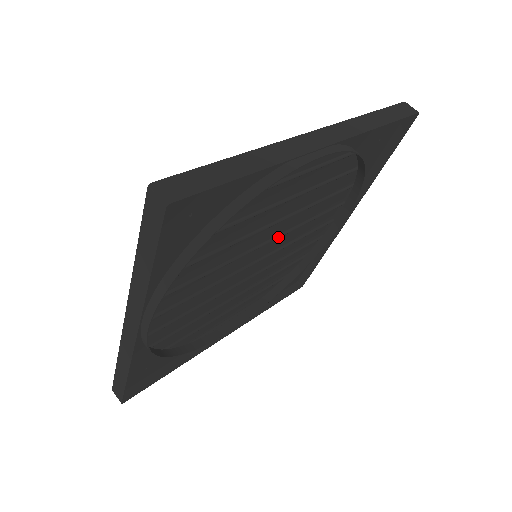
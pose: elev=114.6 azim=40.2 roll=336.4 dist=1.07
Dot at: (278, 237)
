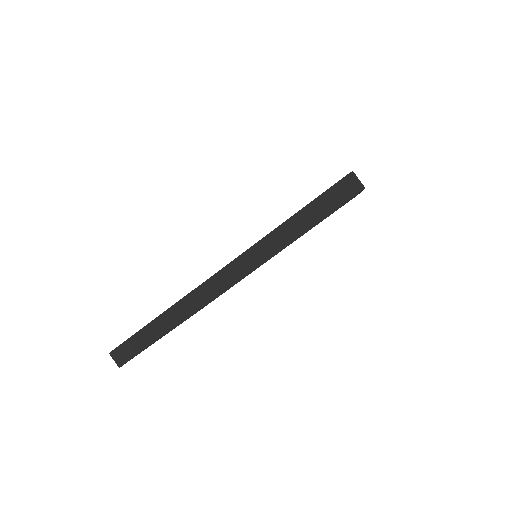
Dot at: occluded
